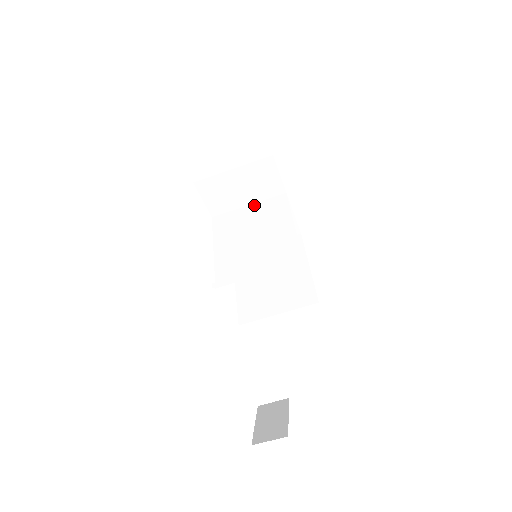
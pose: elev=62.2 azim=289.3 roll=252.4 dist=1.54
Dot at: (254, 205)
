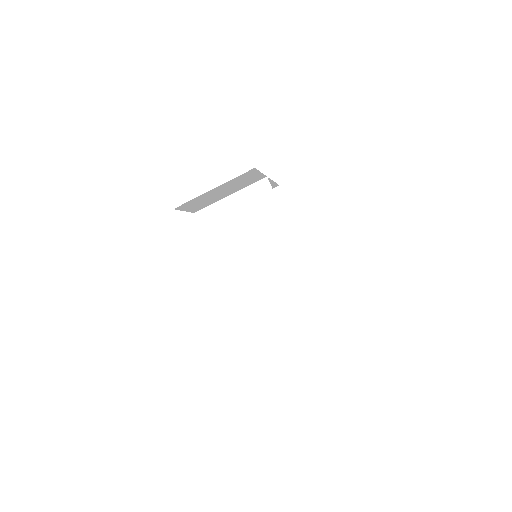
Dot at: (236, 196)
